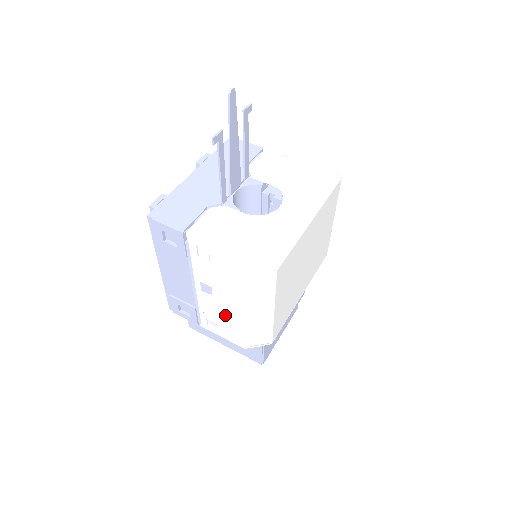
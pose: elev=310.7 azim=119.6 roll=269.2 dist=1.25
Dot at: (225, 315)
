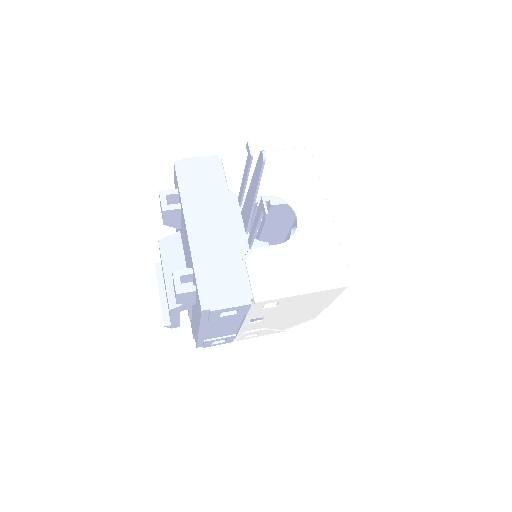
Dot at: (271, 324)
